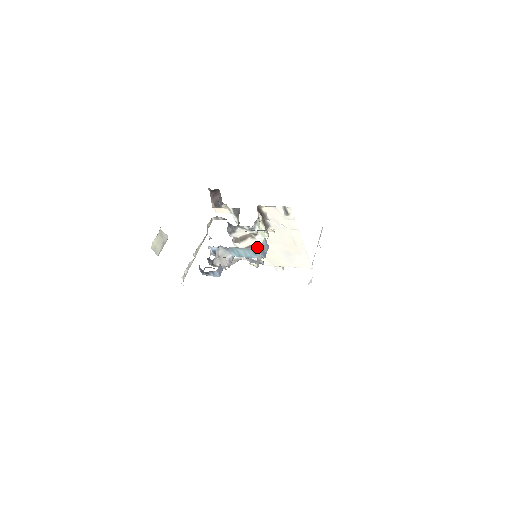
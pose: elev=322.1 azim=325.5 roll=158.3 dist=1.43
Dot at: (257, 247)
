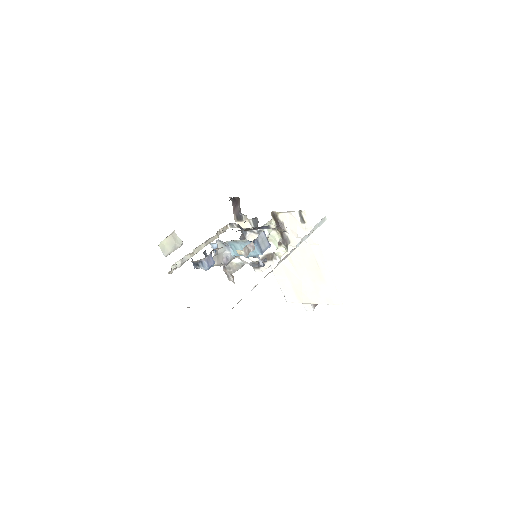
Dot at: (269, 259)
